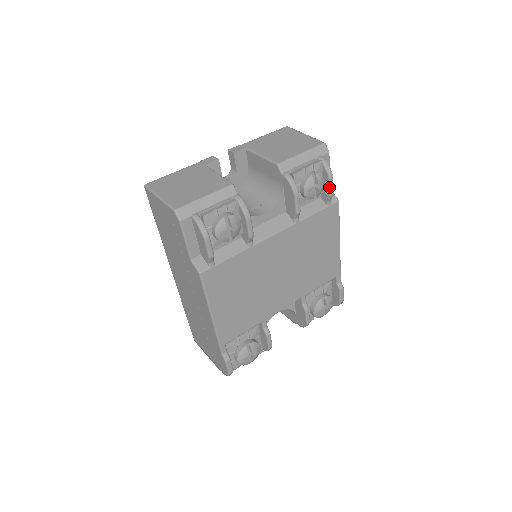
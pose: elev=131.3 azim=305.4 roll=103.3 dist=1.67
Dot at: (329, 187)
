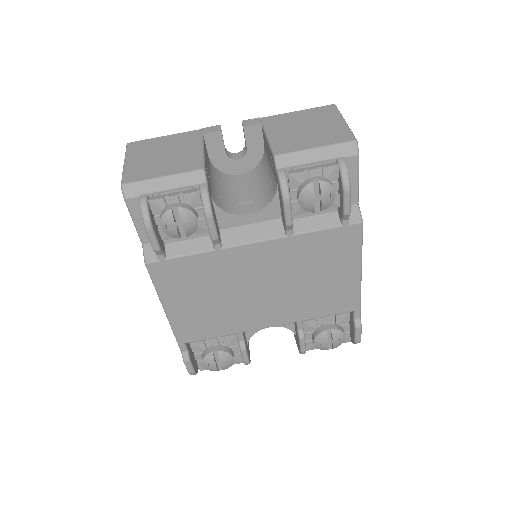
Dot at: (343, 202)
